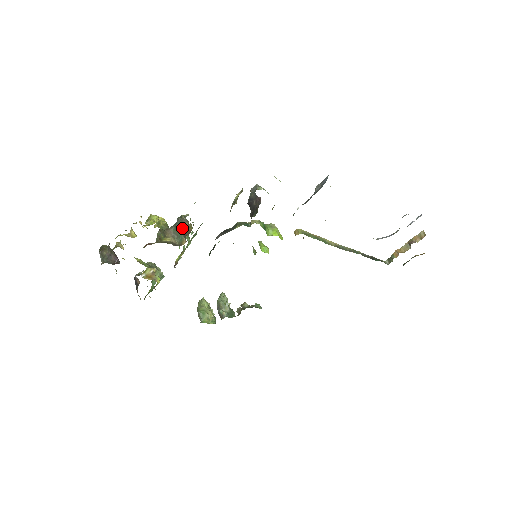
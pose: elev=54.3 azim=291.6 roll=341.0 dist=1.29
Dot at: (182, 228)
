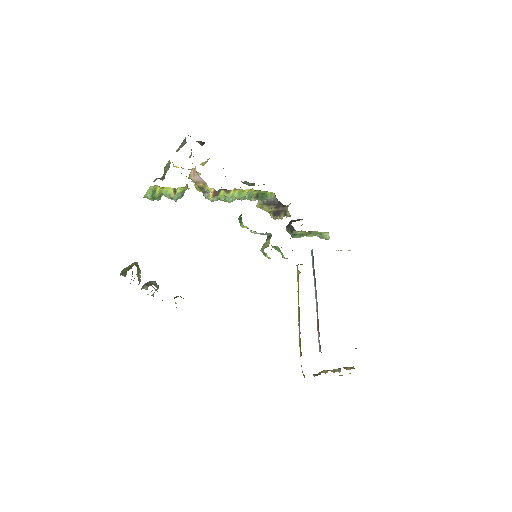
Dot at: (252, 183)
